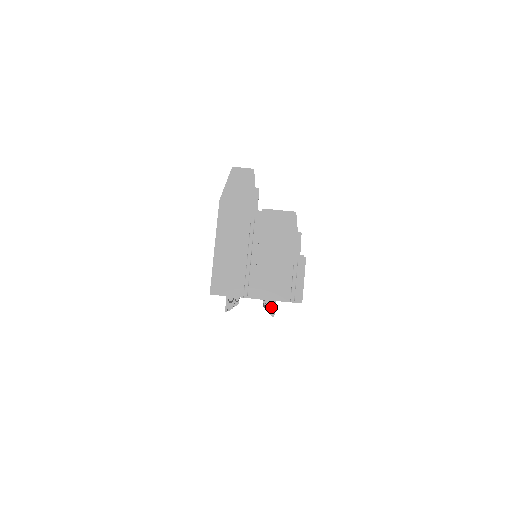
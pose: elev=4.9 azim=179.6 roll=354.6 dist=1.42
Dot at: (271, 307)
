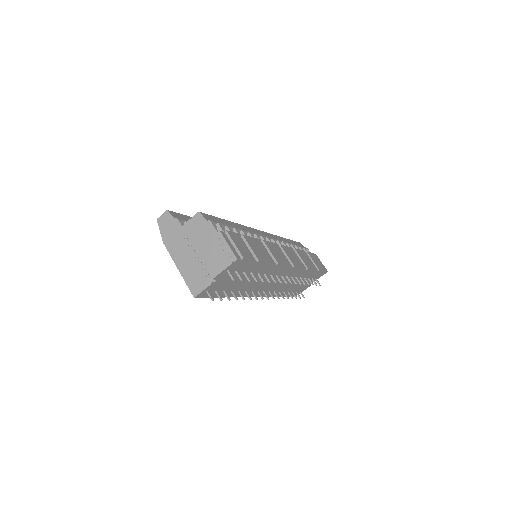
Dot at: occluded
